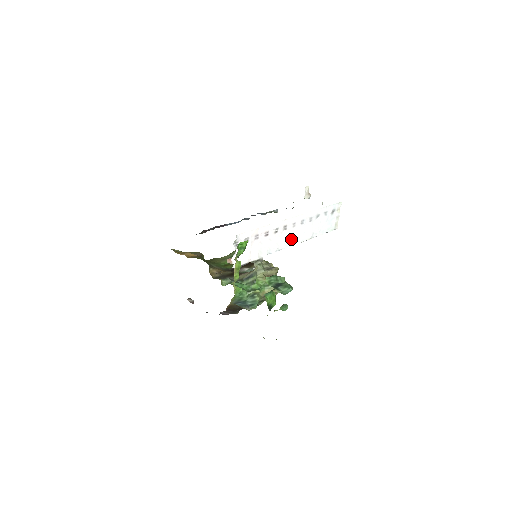
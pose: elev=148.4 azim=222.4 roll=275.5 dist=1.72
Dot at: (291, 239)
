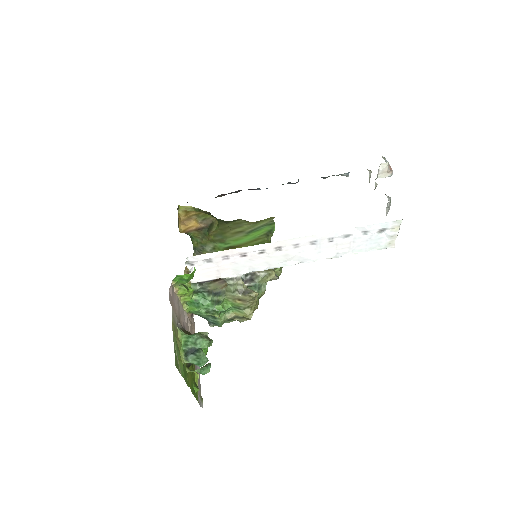
Dot at: (293, 258)
